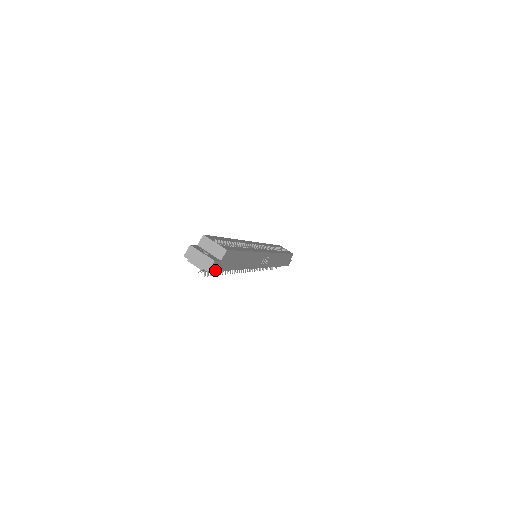
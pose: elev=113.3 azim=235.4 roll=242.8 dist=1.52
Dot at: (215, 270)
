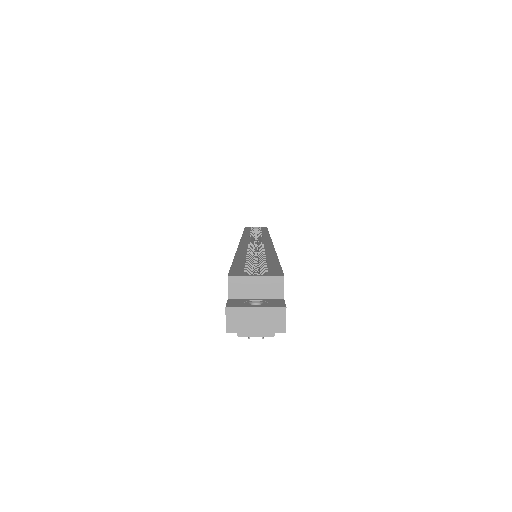
Dot at: occluded
